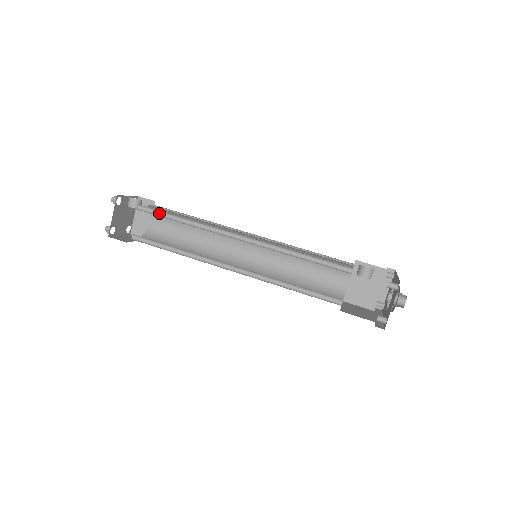
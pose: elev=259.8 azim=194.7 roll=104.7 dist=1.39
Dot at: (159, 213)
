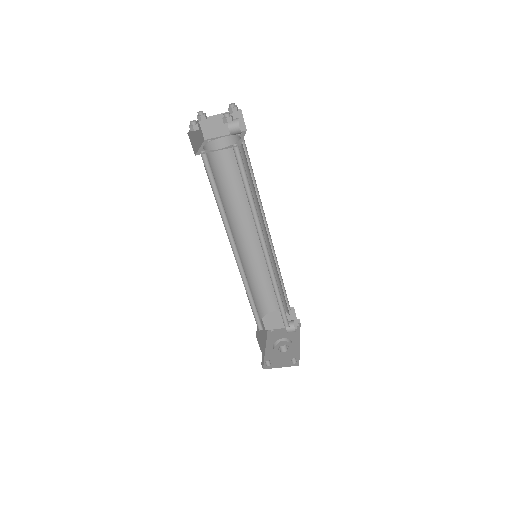
Dot at: (242, 168)
